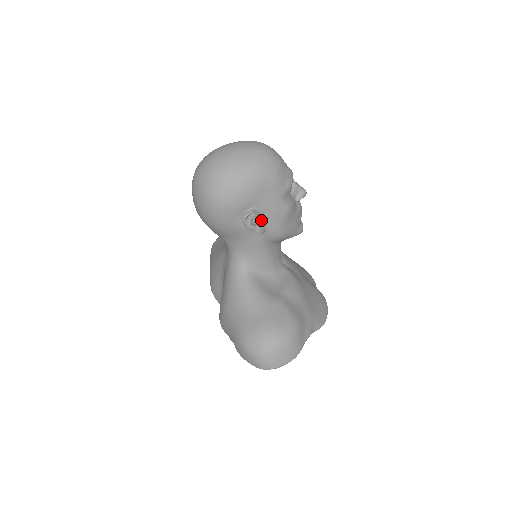
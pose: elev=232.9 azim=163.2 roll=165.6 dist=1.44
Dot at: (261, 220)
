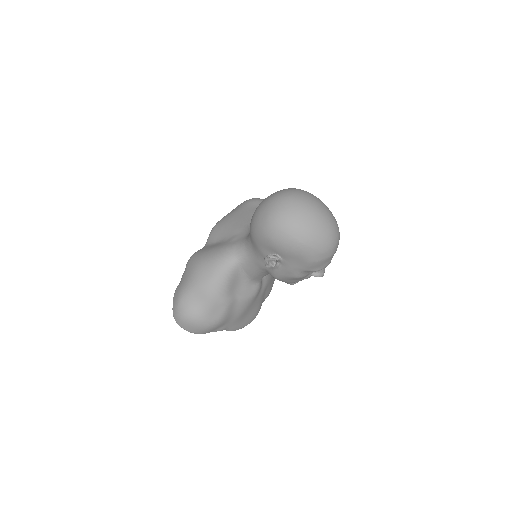
Dot at: (277, 265)
